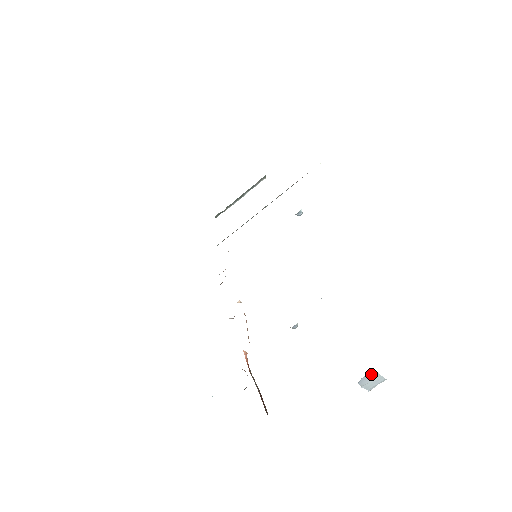
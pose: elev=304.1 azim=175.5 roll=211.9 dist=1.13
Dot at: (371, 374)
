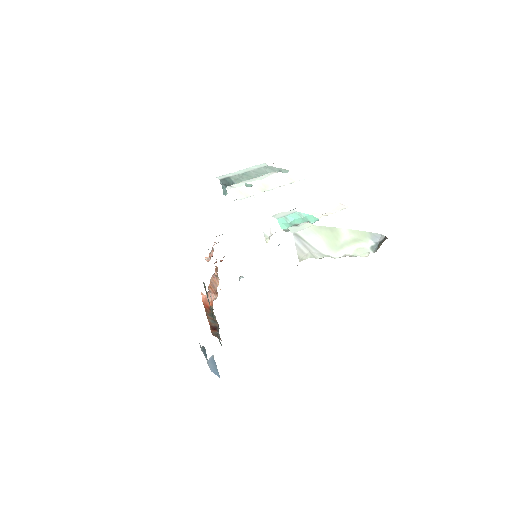
Dot at: occluded
